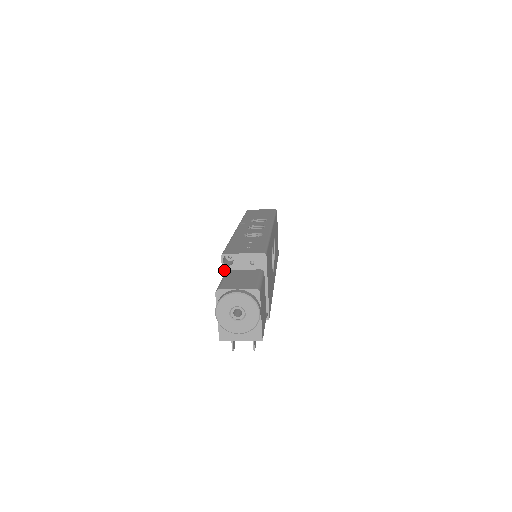
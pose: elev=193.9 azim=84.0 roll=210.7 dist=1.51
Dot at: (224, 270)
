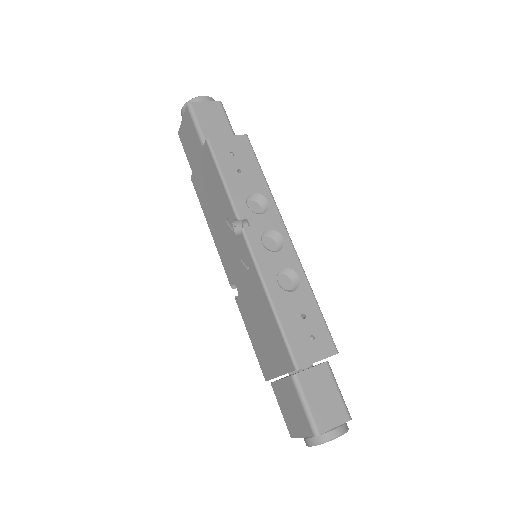
Dot at: occluded
